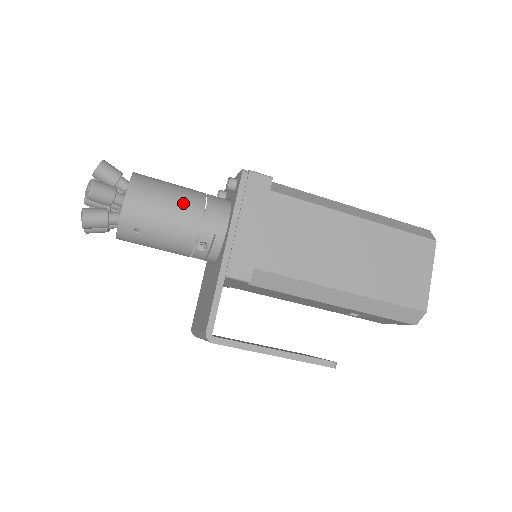
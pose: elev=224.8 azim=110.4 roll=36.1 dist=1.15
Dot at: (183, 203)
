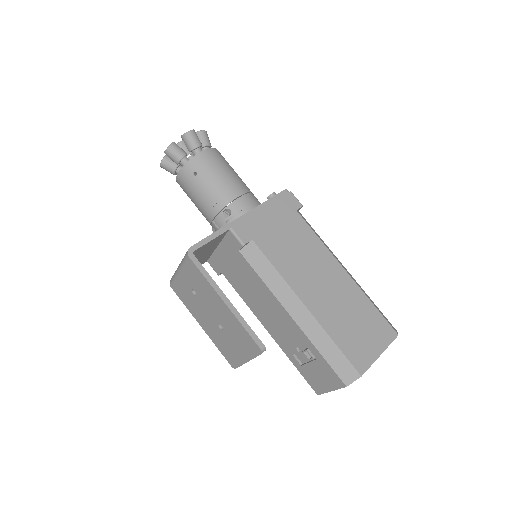
Dot at: (235, 180)
